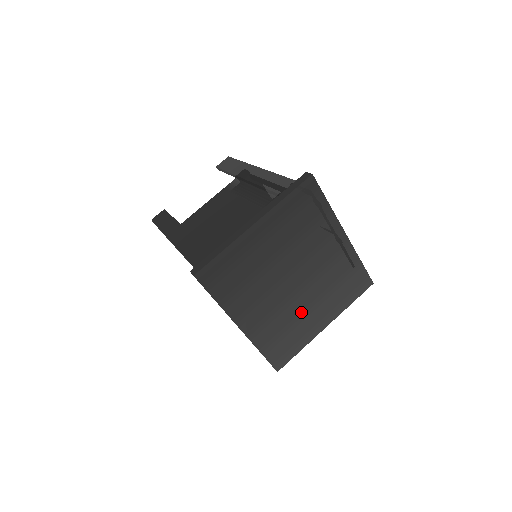
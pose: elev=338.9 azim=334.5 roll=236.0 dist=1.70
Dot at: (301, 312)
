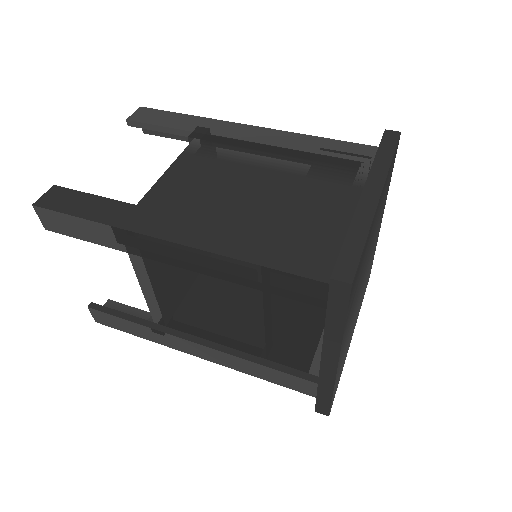
Dot at: (353, 324)
